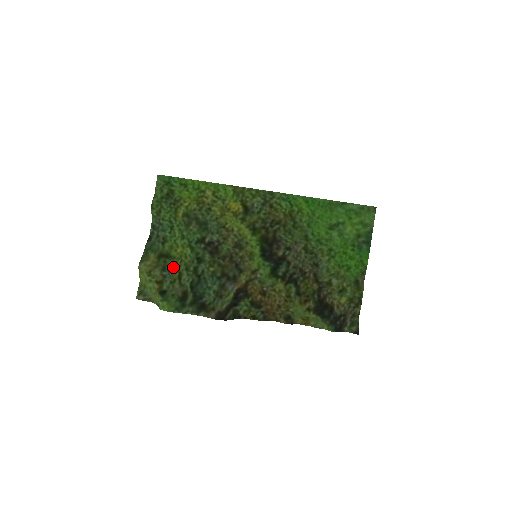
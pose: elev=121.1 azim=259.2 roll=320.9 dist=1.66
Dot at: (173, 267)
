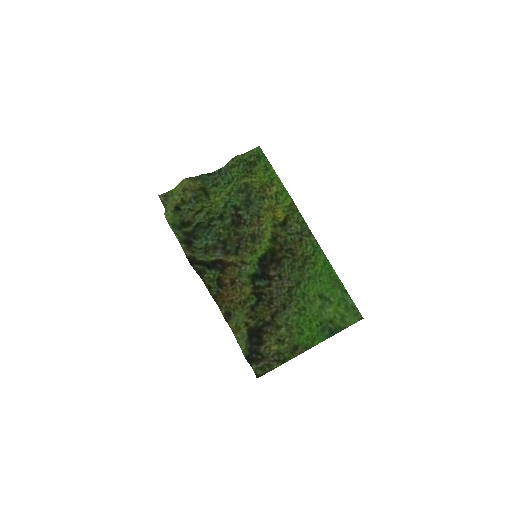
Dot at: (202, 203)
